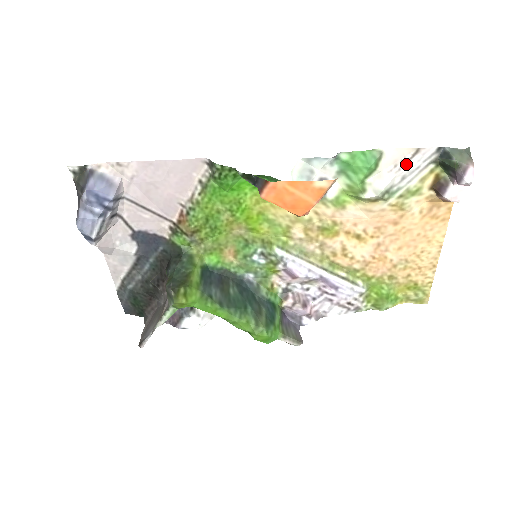
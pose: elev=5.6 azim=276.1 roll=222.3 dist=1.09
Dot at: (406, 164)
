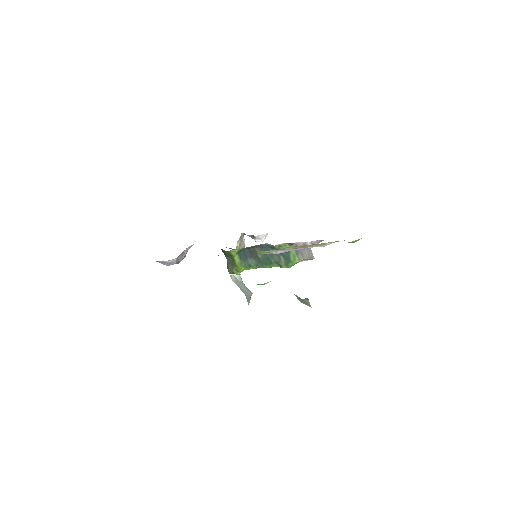
Dot at: occluded
